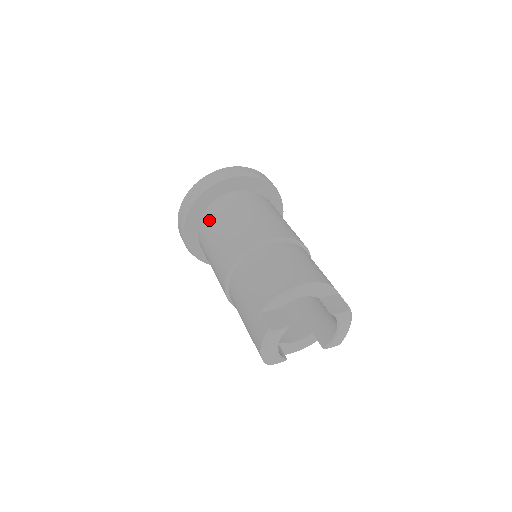
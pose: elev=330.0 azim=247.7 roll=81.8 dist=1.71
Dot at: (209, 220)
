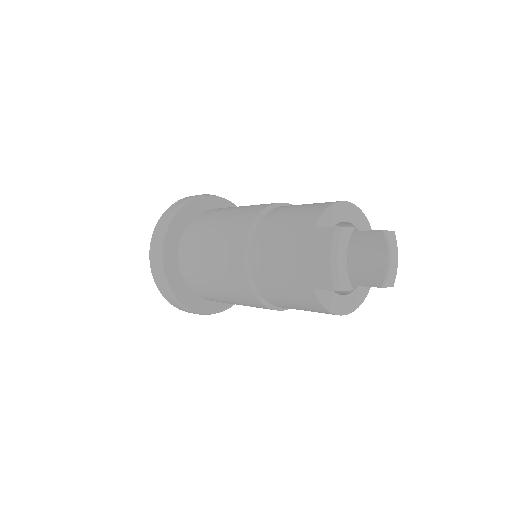
Dot at: (197, 225)
